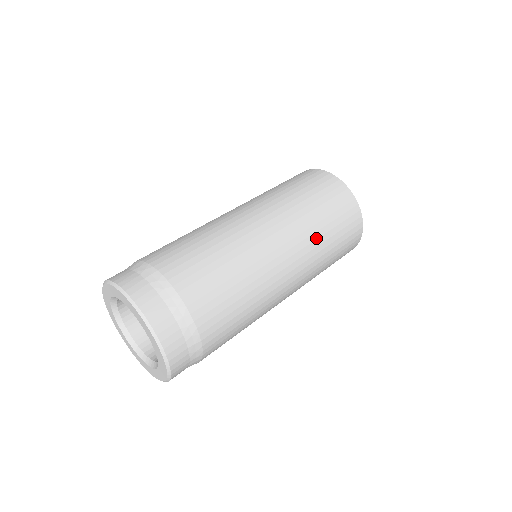
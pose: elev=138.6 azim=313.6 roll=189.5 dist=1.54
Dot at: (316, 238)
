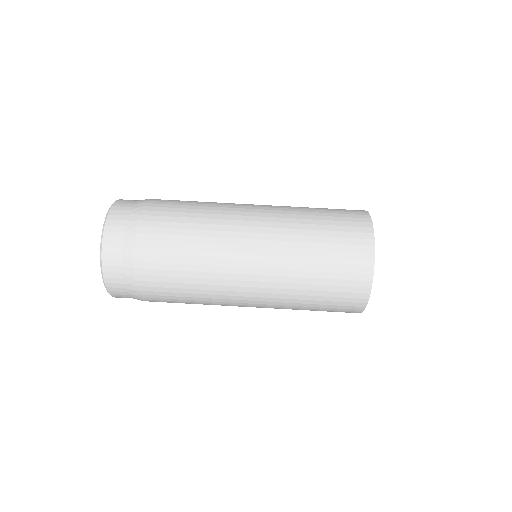
Dot at: (297, 254)
